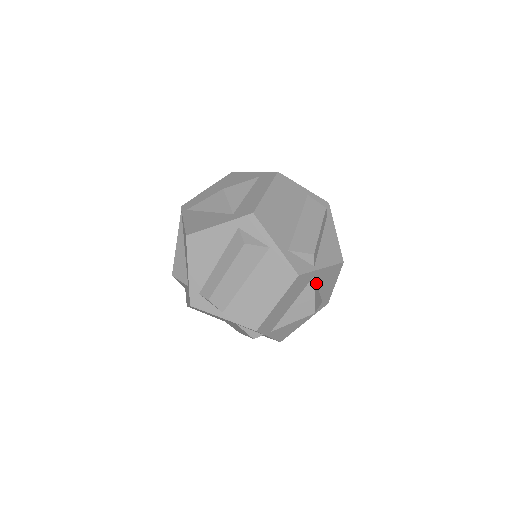
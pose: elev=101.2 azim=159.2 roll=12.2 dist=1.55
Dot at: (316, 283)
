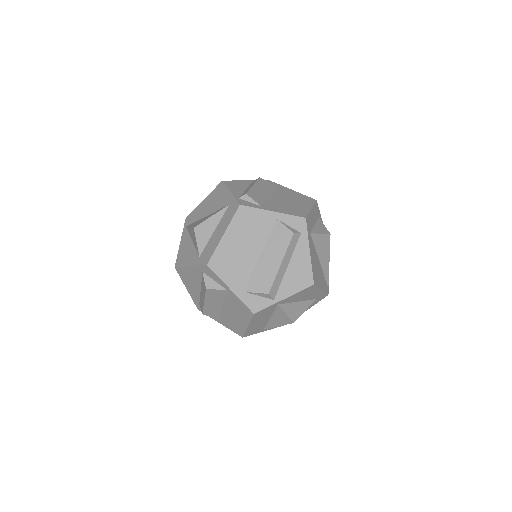
Dot at: (288, 303)
